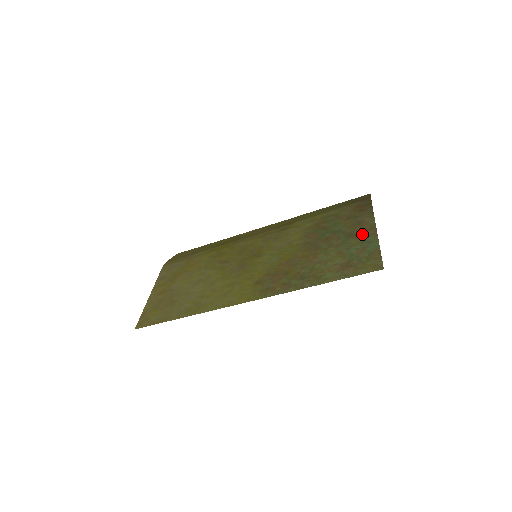
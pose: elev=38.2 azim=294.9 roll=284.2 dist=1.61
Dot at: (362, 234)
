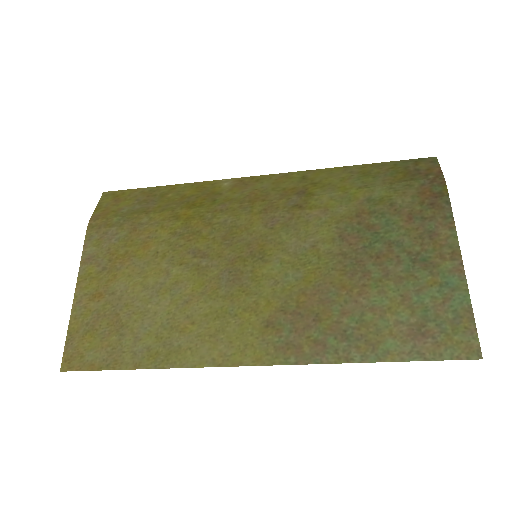
Dot at: (439, 265)
